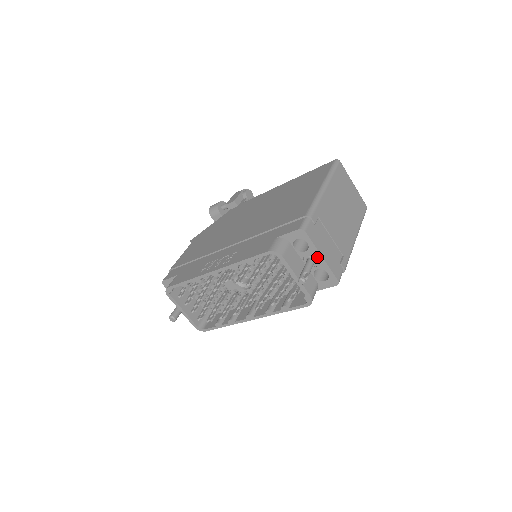
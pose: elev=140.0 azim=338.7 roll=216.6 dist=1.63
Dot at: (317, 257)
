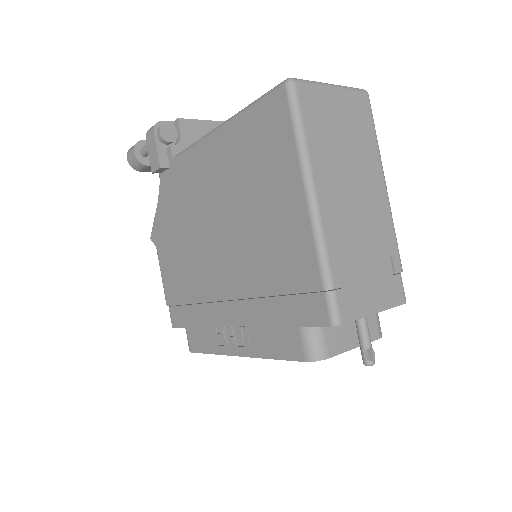
Dot at: occluded
